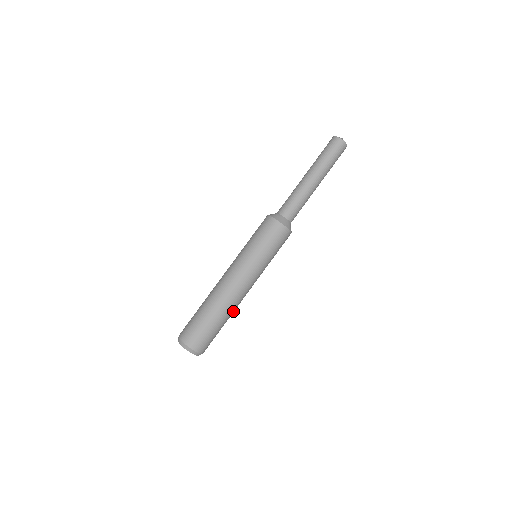
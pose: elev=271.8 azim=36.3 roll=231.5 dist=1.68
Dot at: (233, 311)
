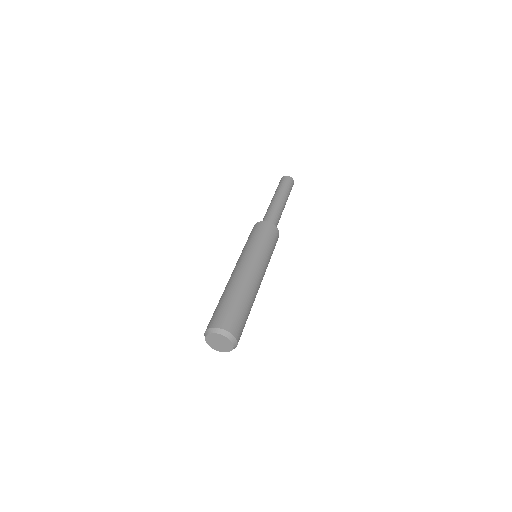
Dot at: (254, 300)
